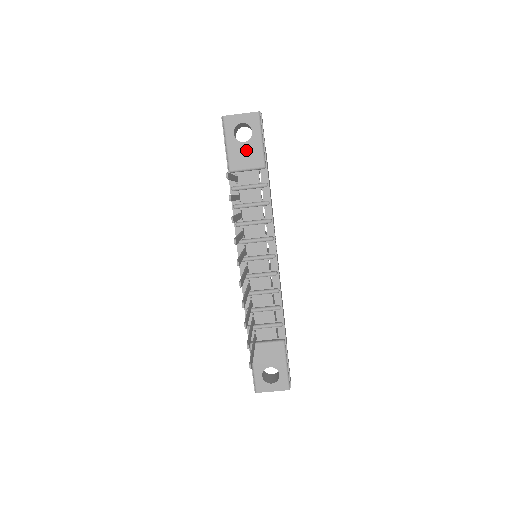
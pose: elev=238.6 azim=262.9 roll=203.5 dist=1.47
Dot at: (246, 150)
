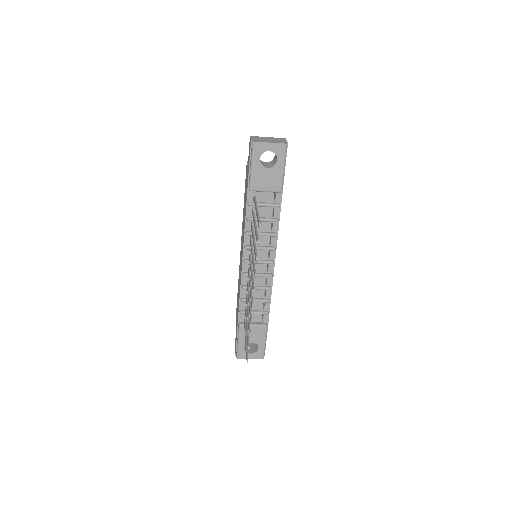
Dot at: (268, 175)
